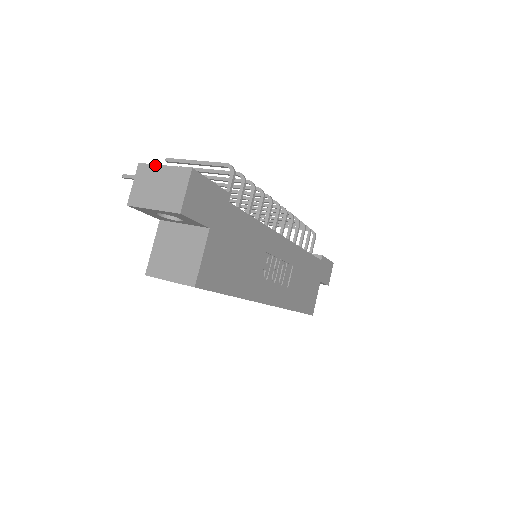
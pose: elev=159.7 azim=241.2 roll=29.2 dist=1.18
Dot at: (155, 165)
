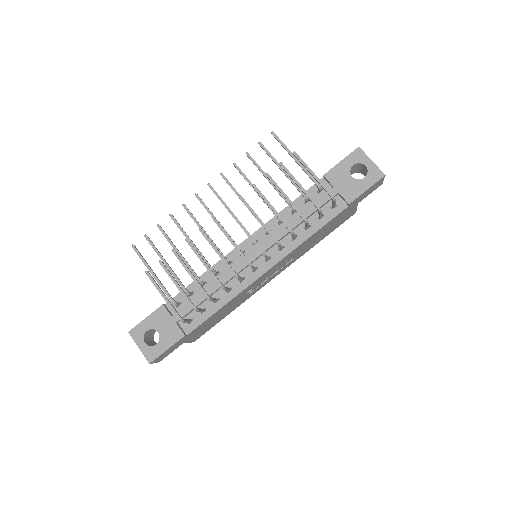
Dot at: occluded
